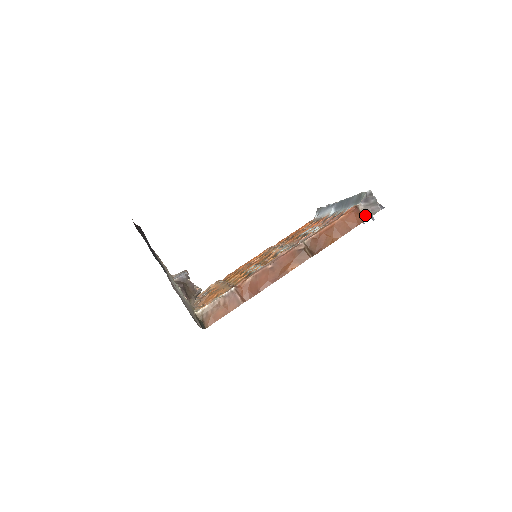
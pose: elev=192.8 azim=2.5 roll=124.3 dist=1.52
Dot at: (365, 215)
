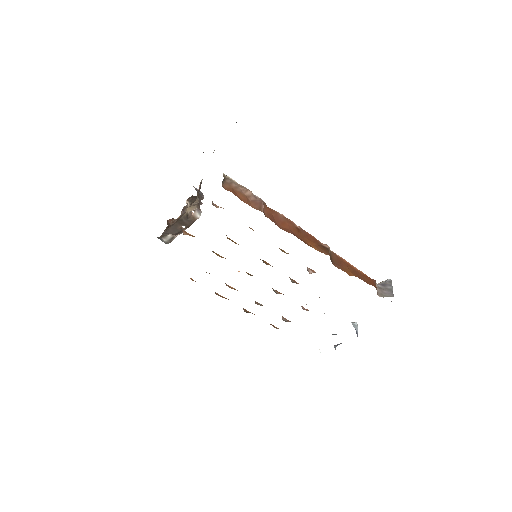
Dot at: (378, 292)
